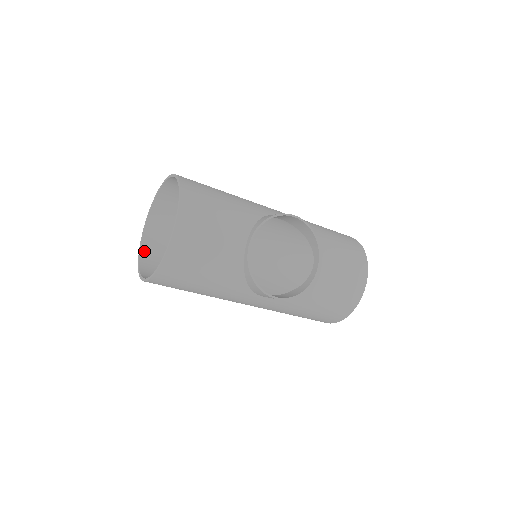
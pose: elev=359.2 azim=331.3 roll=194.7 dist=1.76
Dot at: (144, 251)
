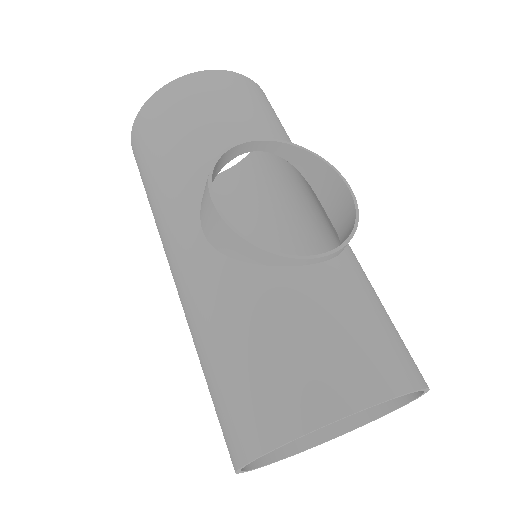
Dot at: occluded
